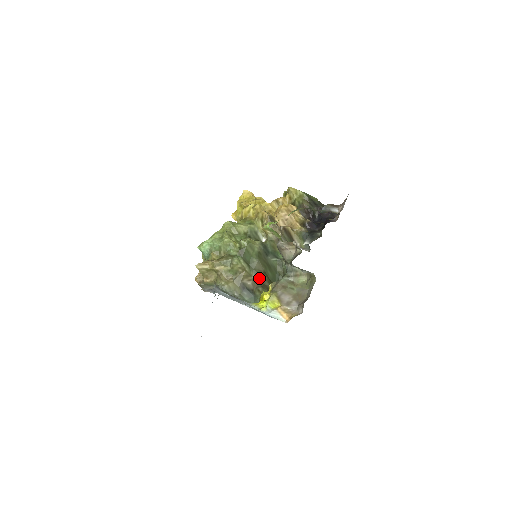
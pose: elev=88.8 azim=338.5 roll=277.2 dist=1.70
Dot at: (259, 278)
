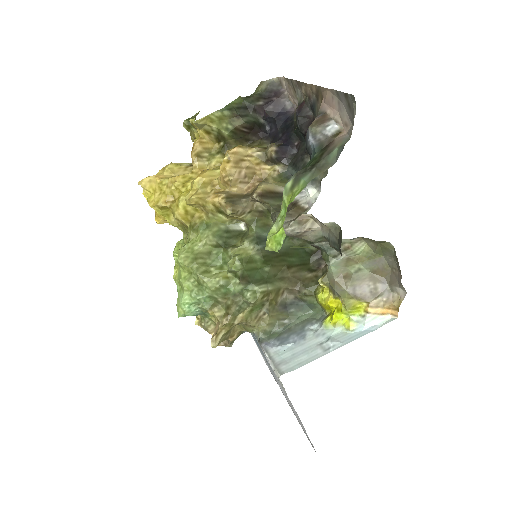
Dot at: (290, 280)
